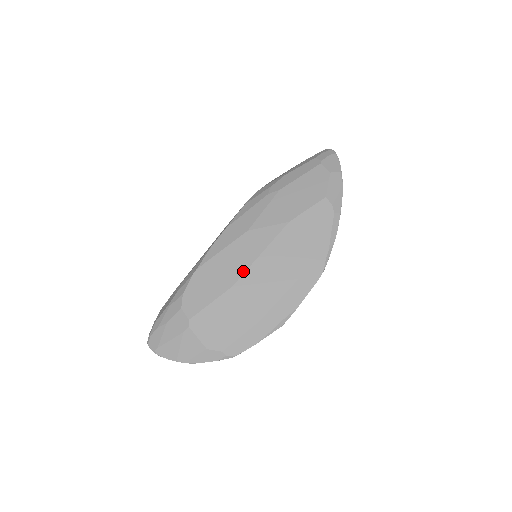
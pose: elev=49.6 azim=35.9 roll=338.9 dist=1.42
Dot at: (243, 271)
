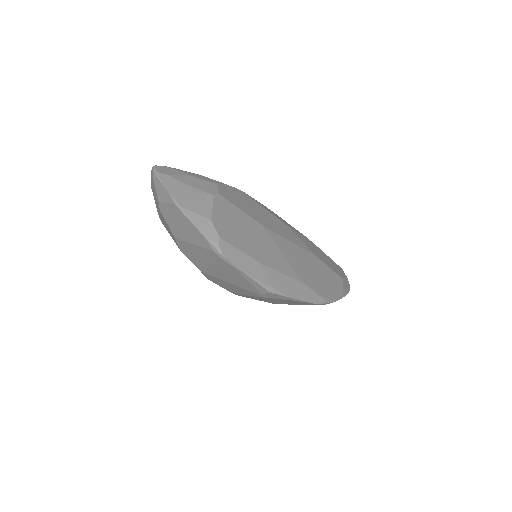
Dot at: (275, 231)
